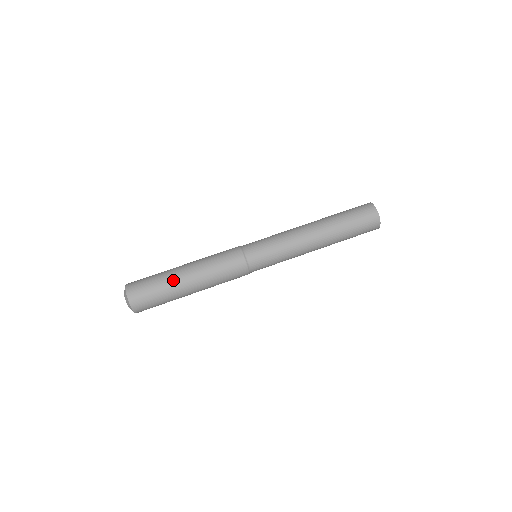
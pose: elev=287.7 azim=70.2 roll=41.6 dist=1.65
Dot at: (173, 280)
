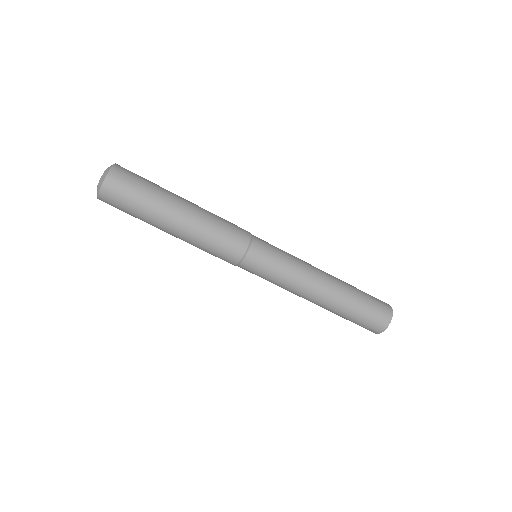
Dot at: (163, 207)
